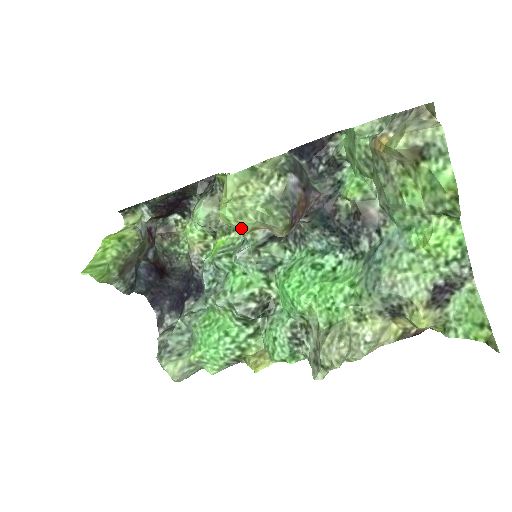
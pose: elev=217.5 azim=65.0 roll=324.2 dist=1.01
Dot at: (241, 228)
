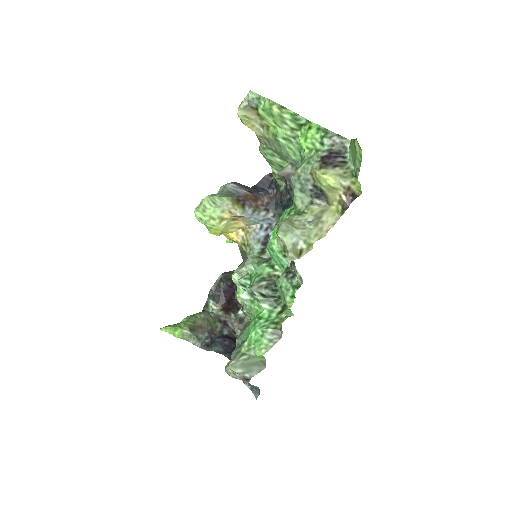
Dot at: (212, 221)
